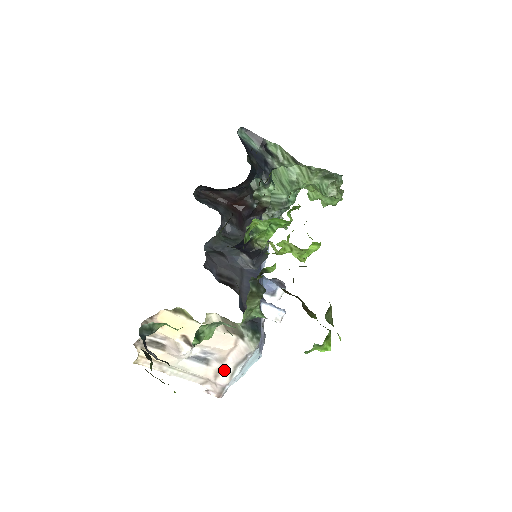
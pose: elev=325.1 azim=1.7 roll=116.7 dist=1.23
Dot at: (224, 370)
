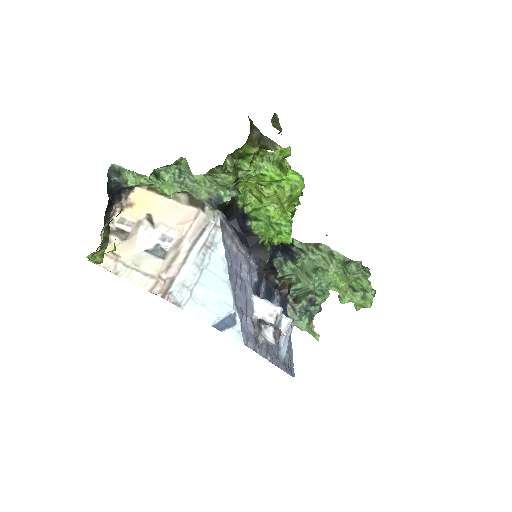
Dot at: (178, 255)
